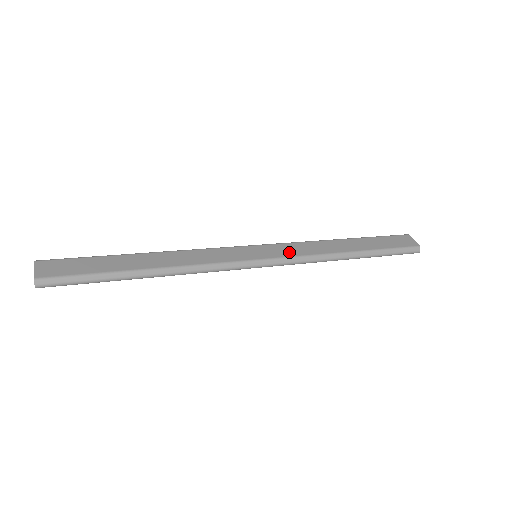
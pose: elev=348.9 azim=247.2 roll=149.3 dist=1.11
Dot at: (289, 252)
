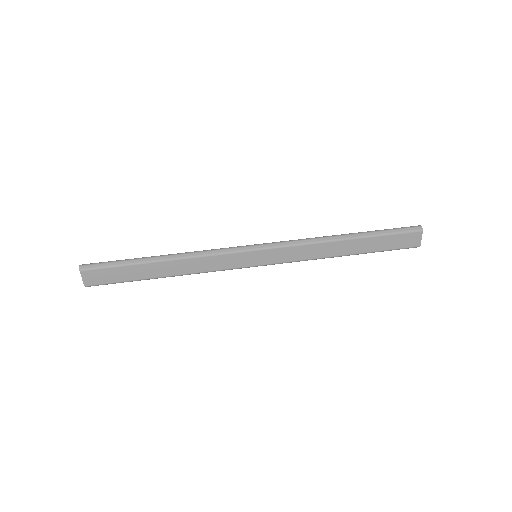
Dot at: (285, 258)
